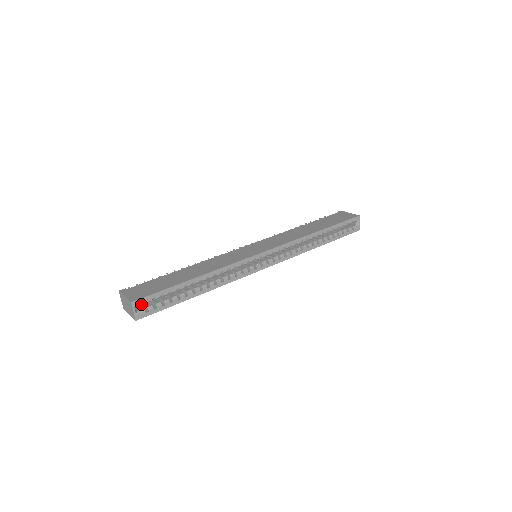
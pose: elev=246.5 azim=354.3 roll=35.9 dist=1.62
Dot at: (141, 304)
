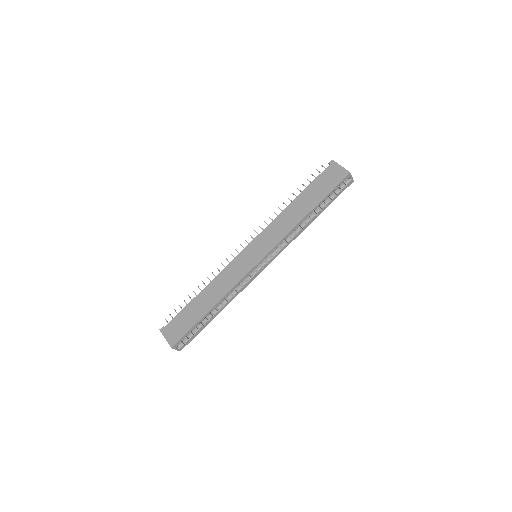
Dot at: occluded
